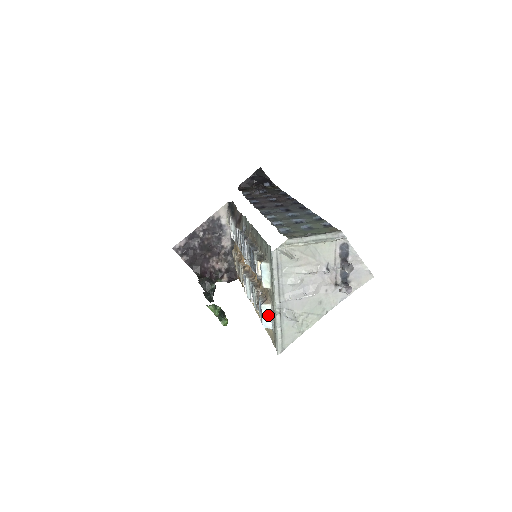
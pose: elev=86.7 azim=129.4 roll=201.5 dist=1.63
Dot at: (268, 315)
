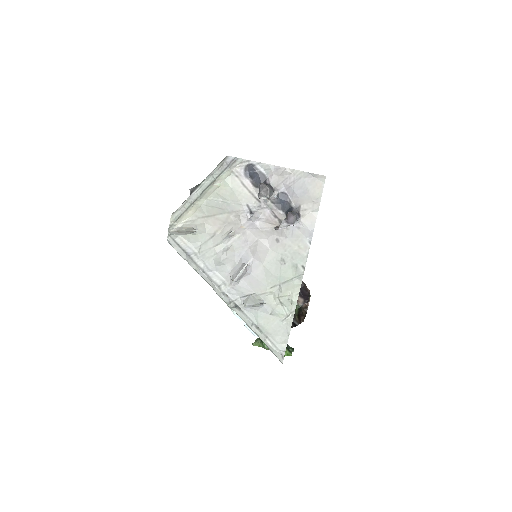
Dot at: occluded
